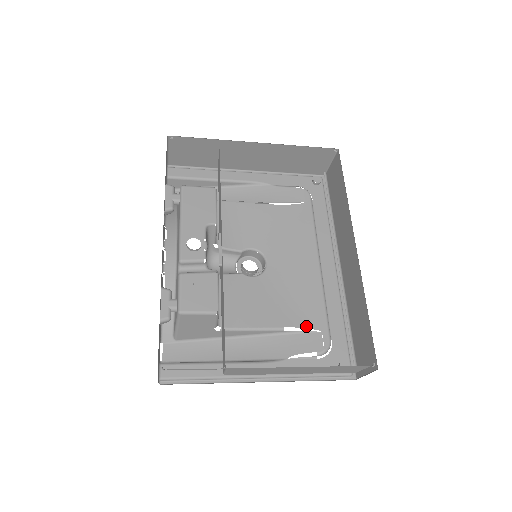
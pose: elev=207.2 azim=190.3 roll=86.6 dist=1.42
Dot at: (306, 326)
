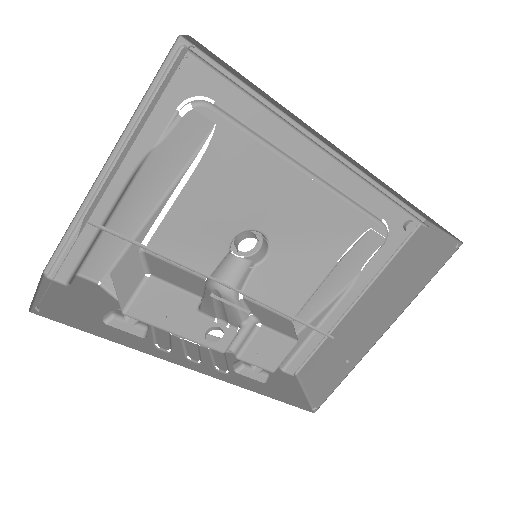
Dot at: (354, 240)
